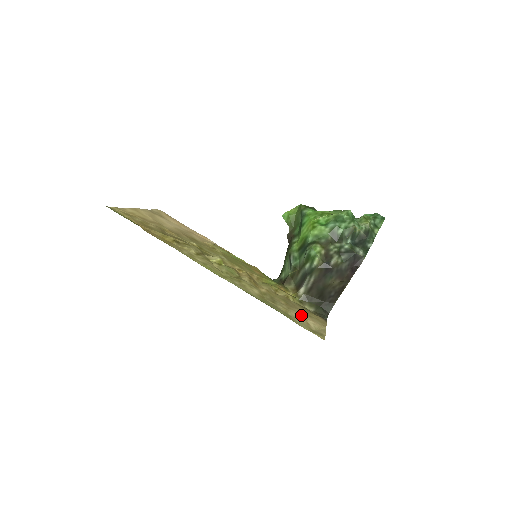
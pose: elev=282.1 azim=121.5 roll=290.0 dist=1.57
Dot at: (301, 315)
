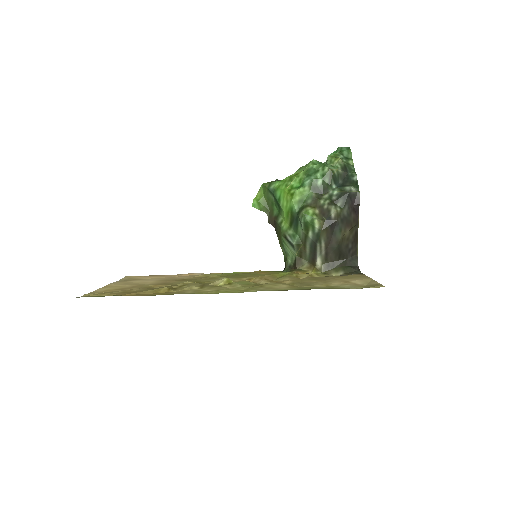
Dot at: (341, 281)
